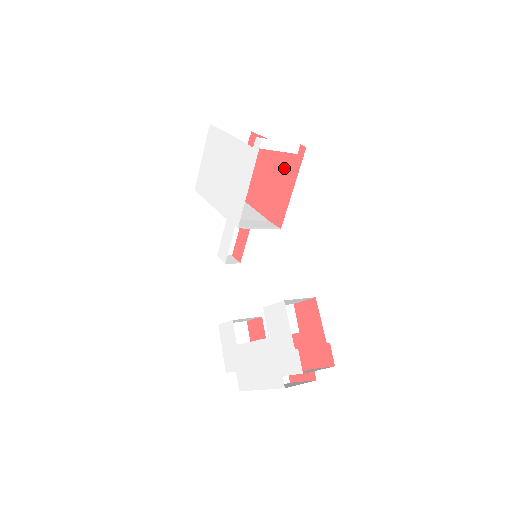
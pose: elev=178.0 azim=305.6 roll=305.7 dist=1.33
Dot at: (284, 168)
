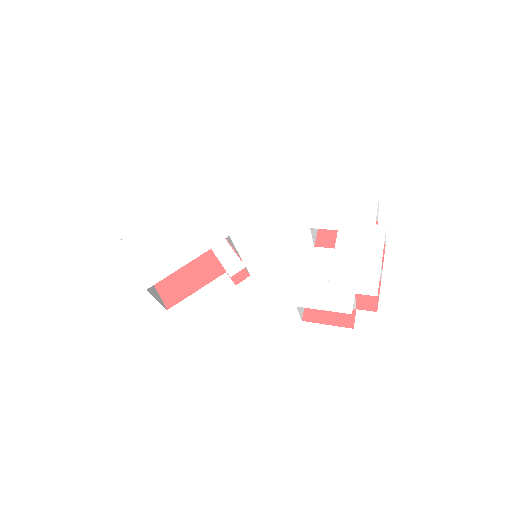
Dot at: occluded
